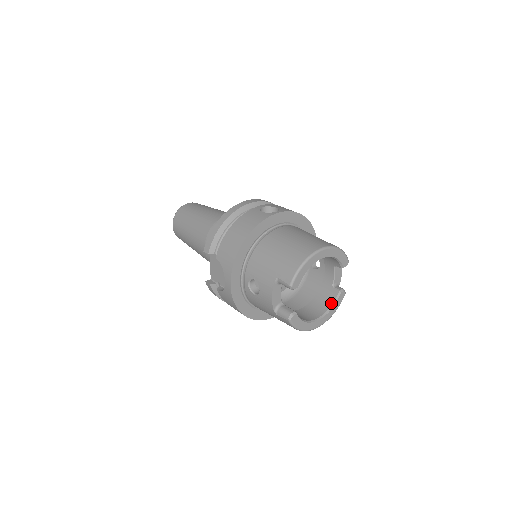
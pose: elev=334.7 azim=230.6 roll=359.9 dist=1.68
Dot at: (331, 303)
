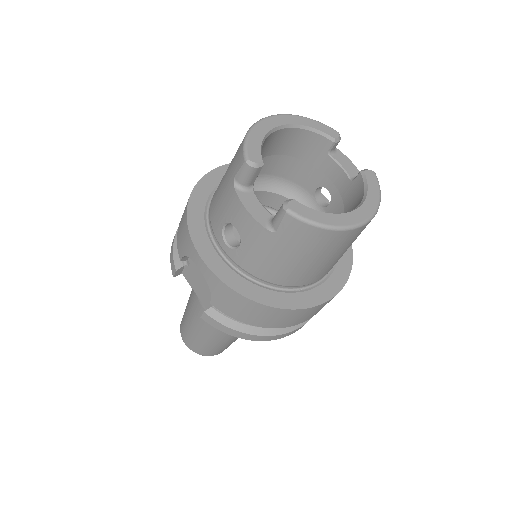
Dot at: (362, 192)
